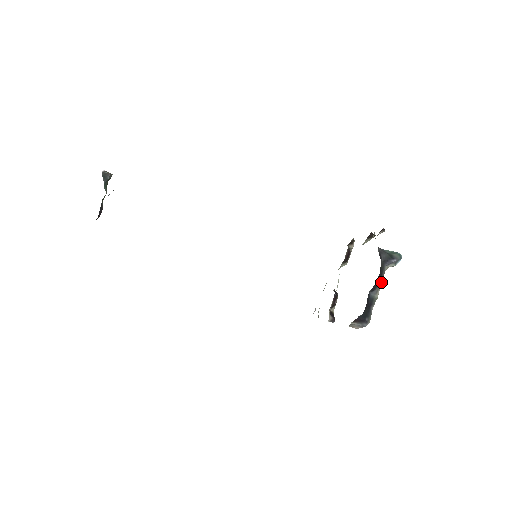
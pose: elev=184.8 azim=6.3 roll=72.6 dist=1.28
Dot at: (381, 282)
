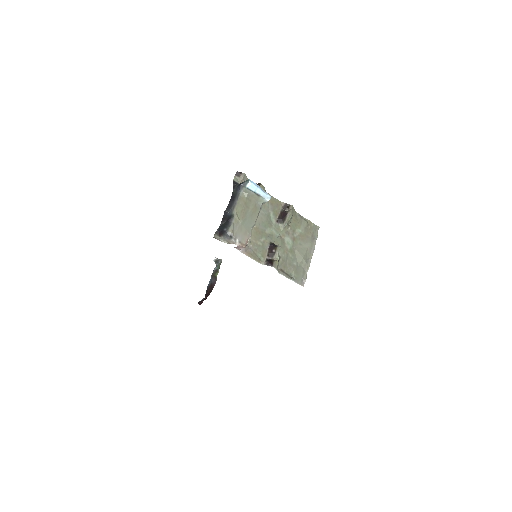
Dot at: (236, 203)
